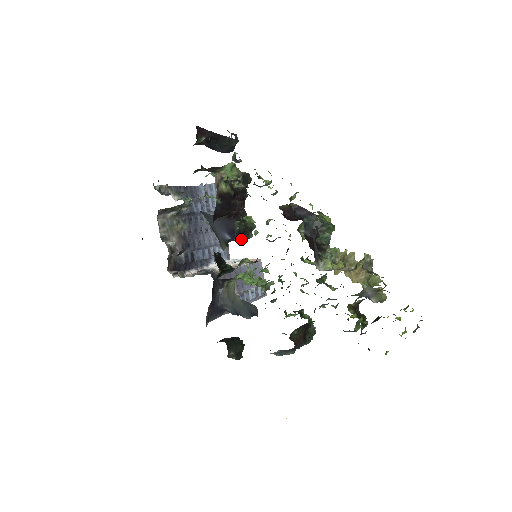
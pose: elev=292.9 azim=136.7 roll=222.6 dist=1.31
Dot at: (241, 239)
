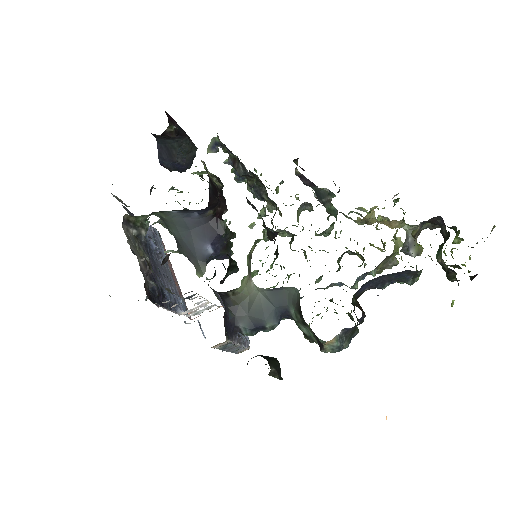
Dot at: (223, 255)
